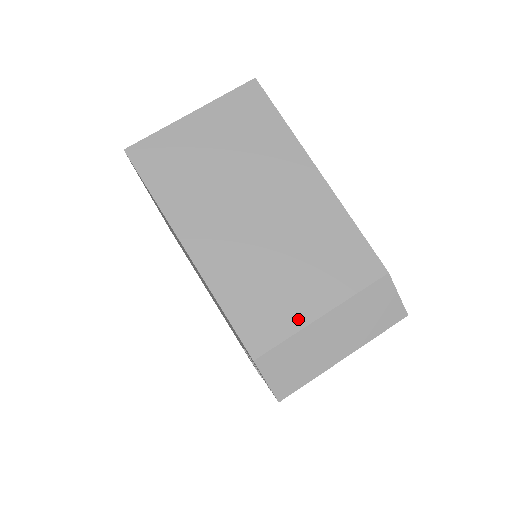
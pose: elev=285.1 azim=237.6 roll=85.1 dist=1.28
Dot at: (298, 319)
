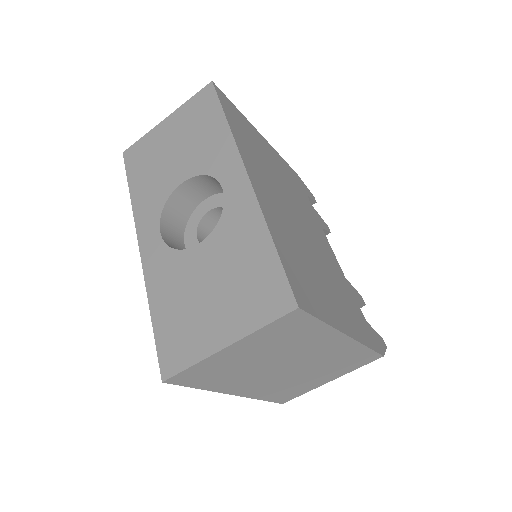
Dot at: (314, 387)
